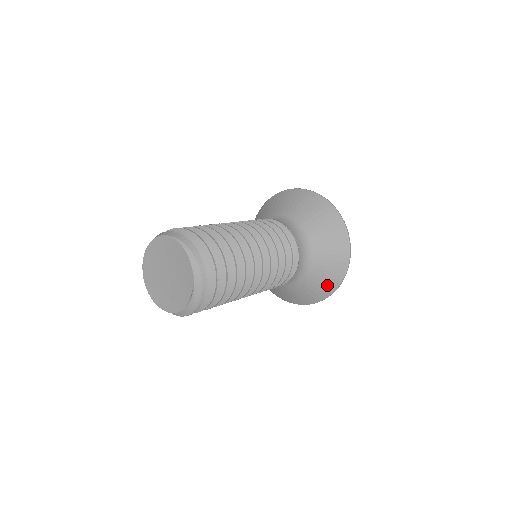
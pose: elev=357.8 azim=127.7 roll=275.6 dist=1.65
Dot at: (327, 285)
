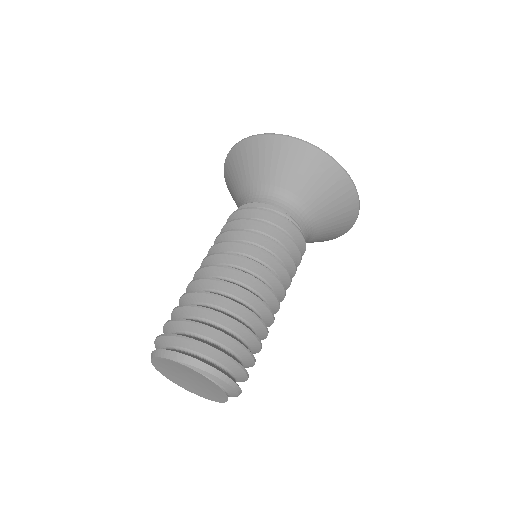
Dot at: (342, 228)
